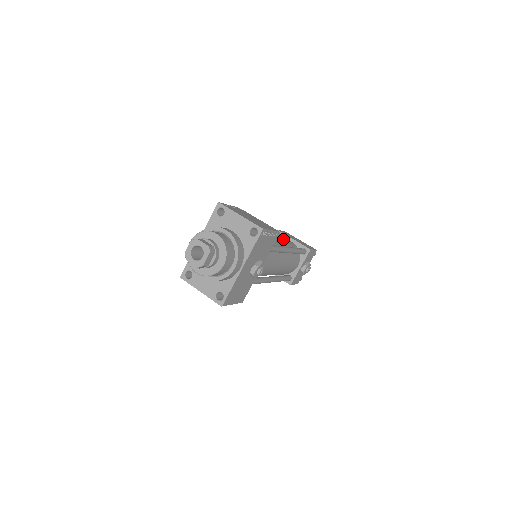
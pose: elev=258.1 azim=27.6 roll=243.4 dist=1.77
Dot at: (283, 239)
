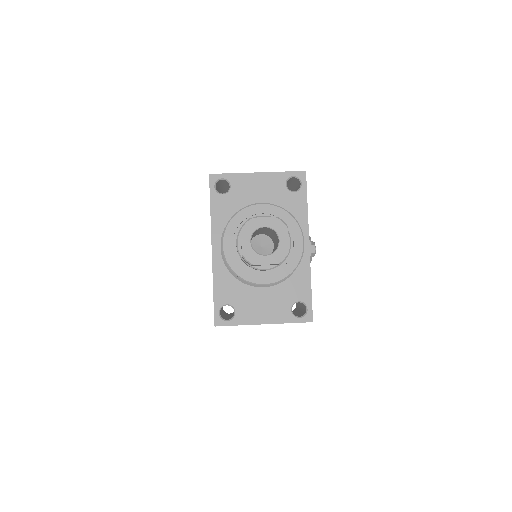
Dot at: occluded
